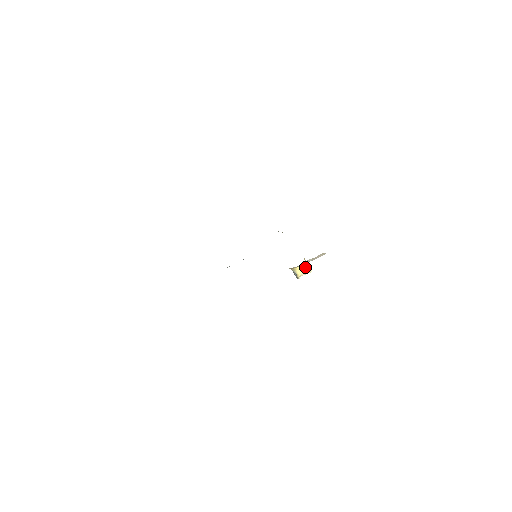
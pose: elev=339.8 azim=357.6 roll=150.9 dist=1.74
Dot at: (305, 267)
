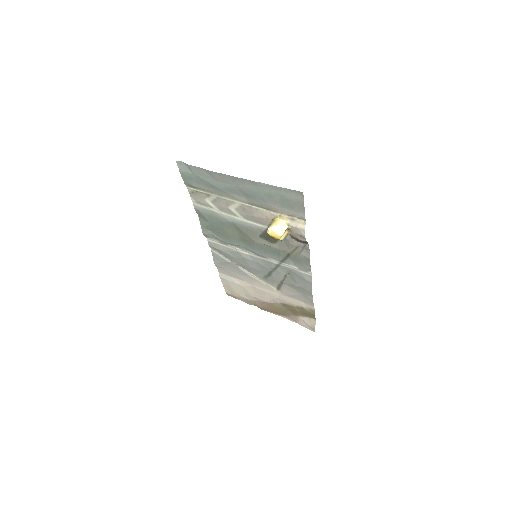
Dot at: (282, 224)
